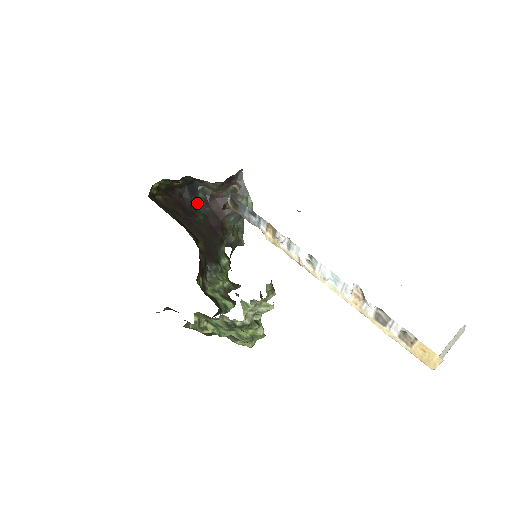
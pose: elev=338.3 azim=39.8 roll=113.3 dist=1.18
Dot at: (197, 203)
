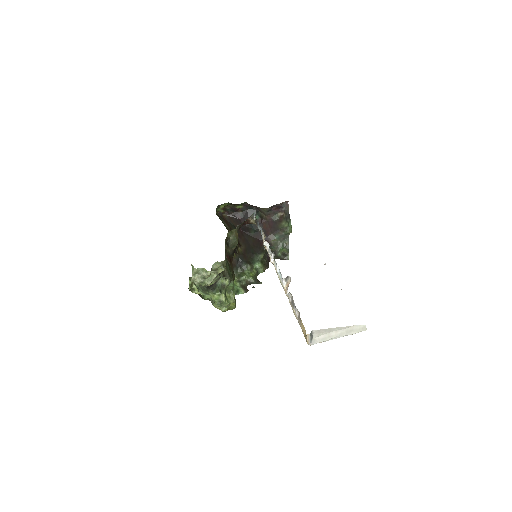
Dot at: occluded
